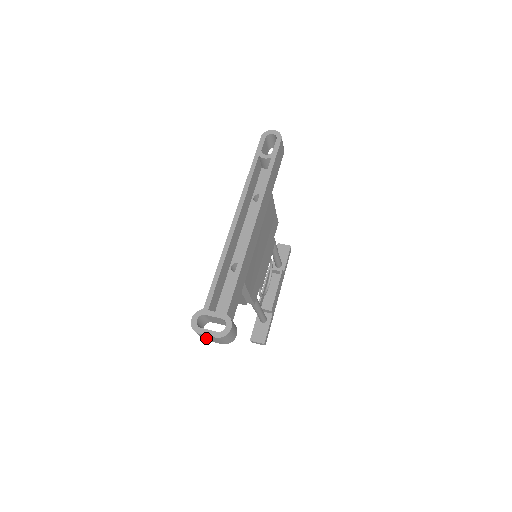
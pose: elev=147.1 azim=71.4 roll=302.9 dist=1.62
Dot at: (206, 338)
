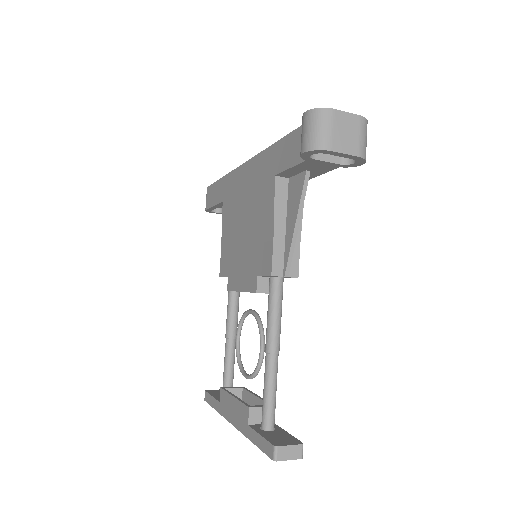
Dot at: (337, 135)
